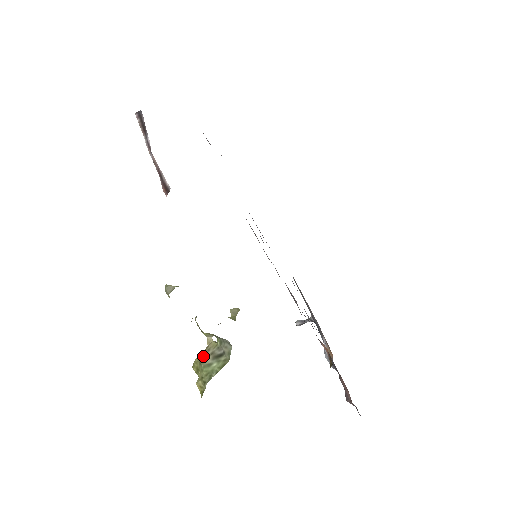
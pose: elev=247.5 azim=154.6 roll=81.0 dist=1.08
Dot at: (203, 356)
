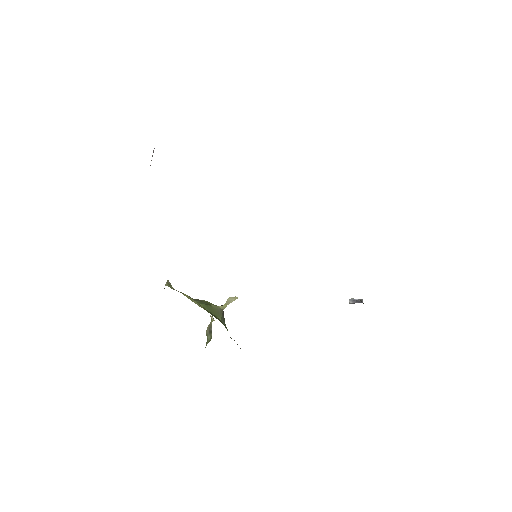
Dot at: (207, 327)
